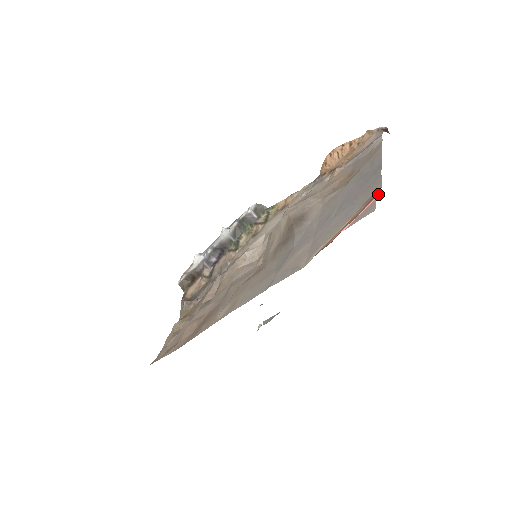
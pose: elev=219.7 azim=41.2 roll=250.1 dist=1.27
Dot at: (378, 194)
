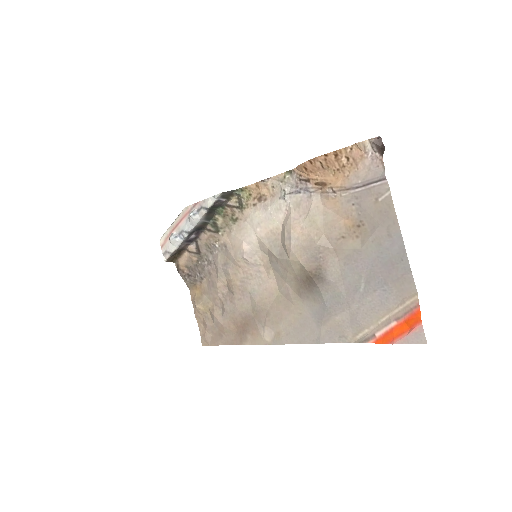
Dot at: (420, 313)
